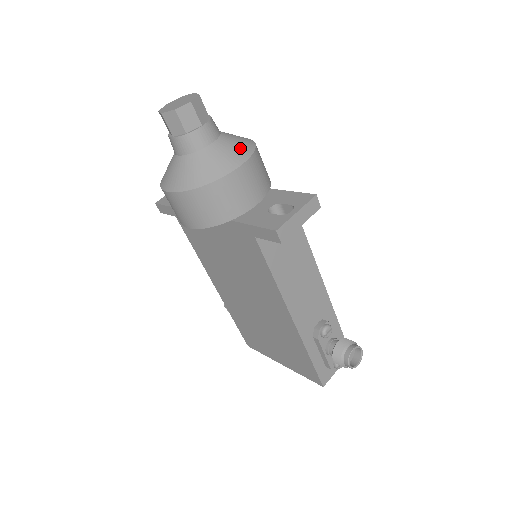
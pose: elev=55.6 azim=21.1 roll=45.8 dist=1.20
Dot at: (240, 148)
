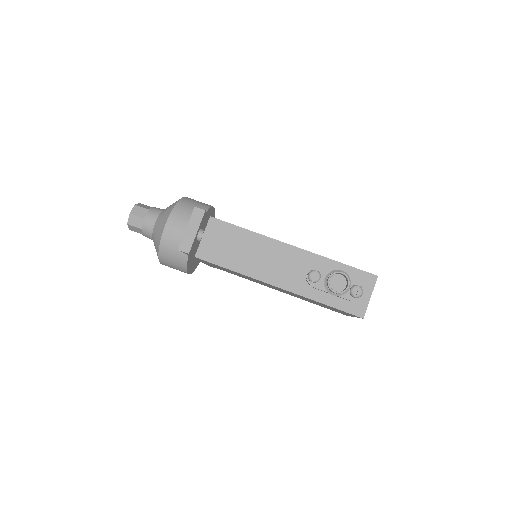
Dot at: (167, 212)
